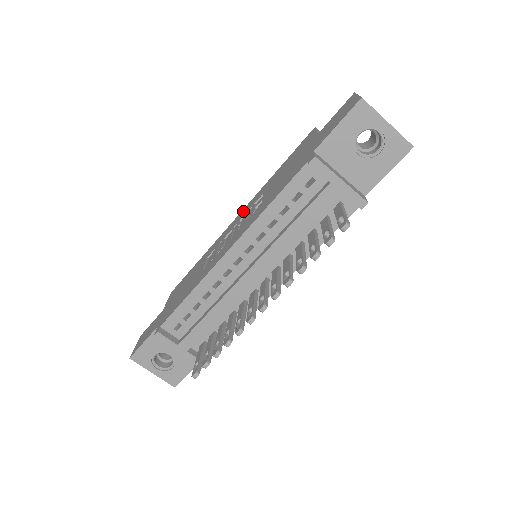
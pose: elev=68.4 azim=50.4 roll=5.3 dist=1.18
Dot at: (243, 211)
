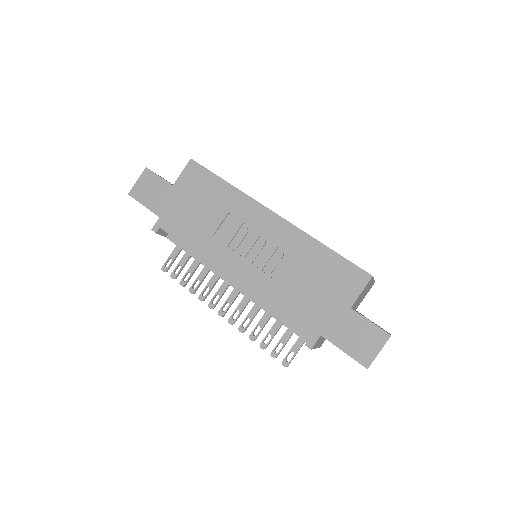
Dot at: (279, 226)
